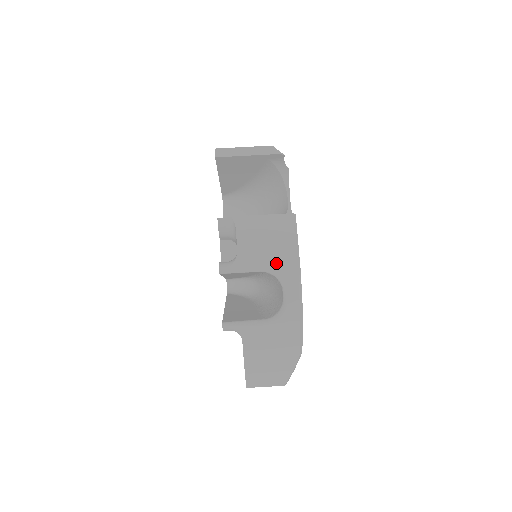
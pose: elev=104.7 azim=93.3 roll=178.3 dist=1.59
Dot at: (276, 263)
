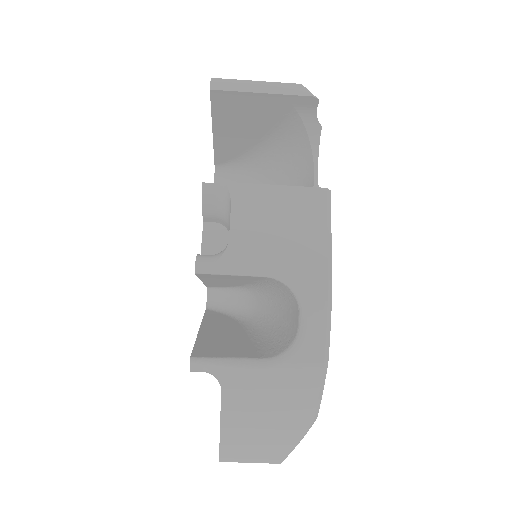
Dot at: (293, 265)
